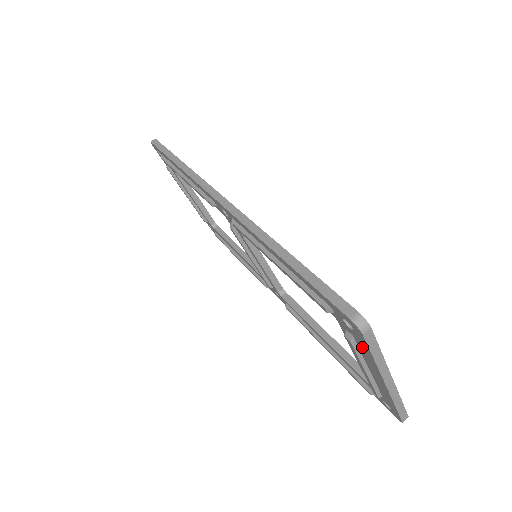
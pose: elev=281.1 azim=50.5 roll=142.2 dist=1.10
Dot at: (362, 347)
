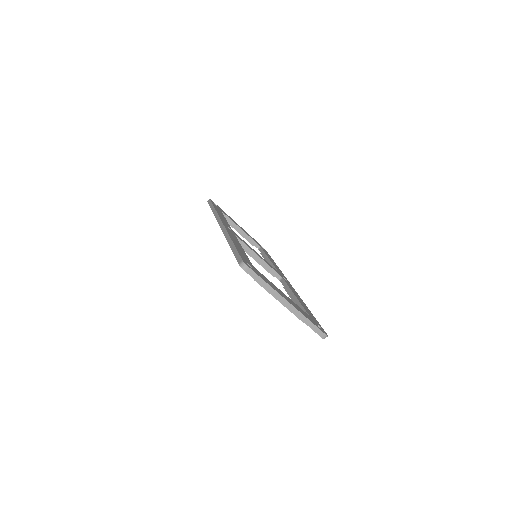
Dot at: occluded
